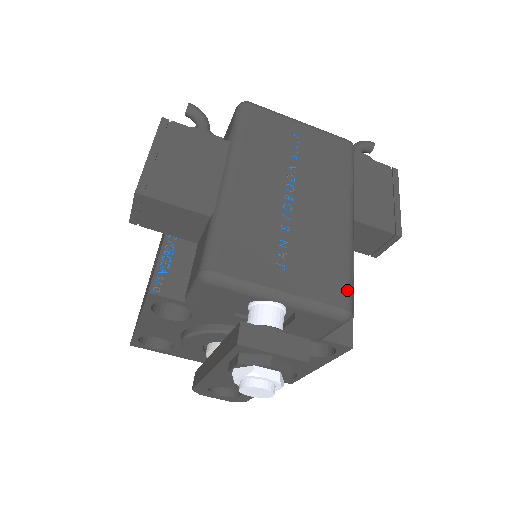
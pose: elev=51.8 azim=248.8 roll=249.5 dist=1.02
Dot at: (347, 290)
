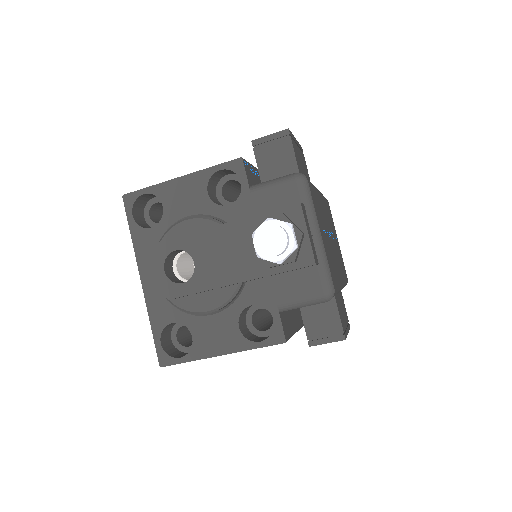
Dot at: (336, 288)
